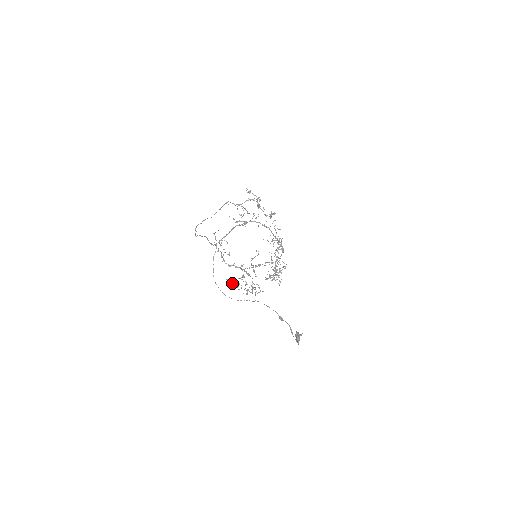
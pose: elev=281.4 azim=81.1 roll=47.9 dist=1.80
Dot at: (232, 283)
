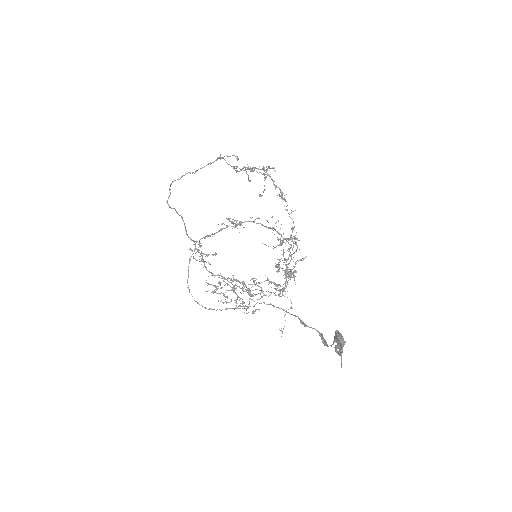
Dot at: (218, 283)
